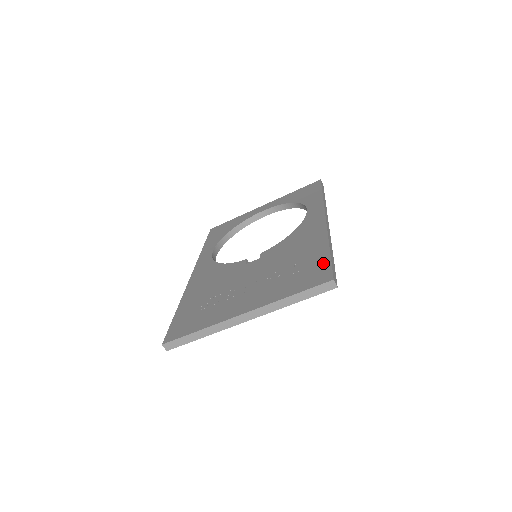
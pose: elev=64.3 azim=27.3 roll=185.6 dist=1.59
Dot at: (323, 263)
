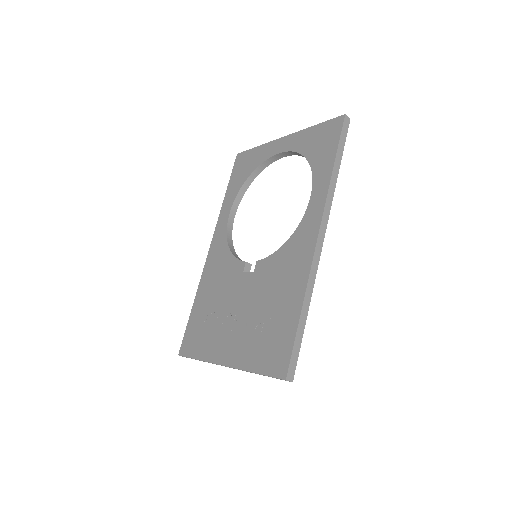
Dot at: (288, 340)
